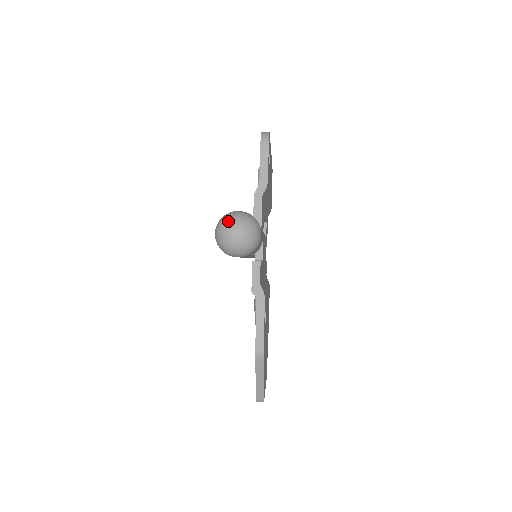
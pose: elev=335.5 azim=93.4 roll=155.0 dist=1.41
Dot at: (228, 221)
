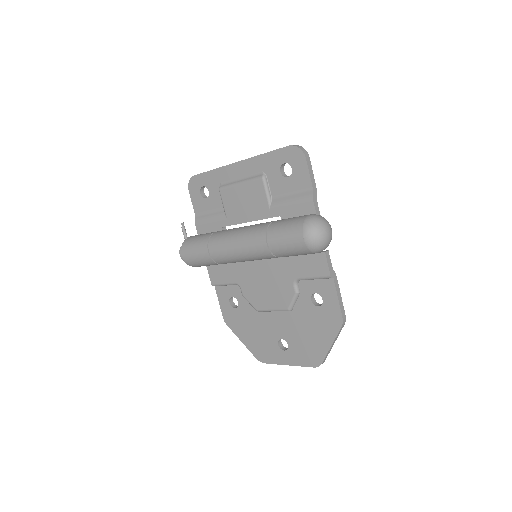
Dot at: (320, 224)
